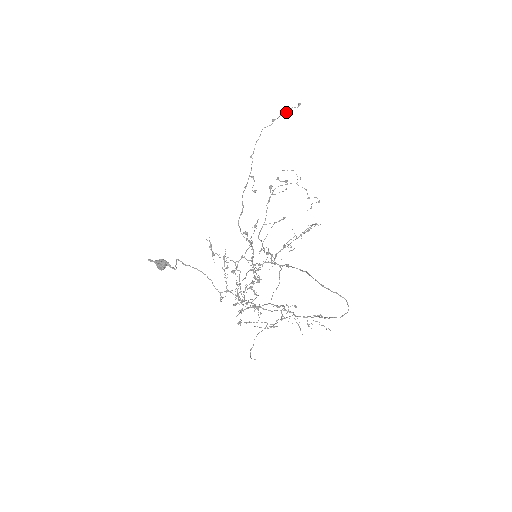
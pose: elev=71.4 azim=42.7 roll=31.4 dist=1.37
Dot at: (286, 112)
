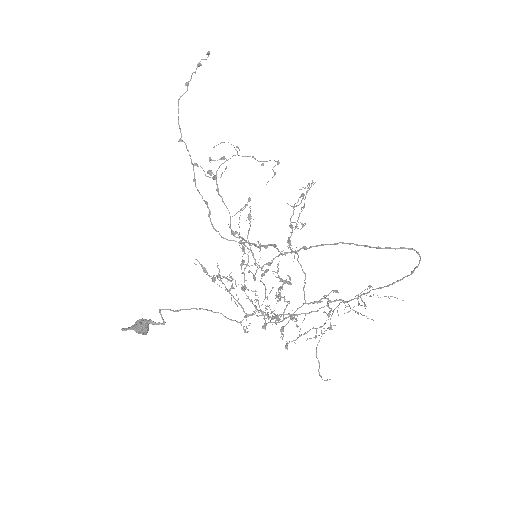
Dot at: (196, 69)
